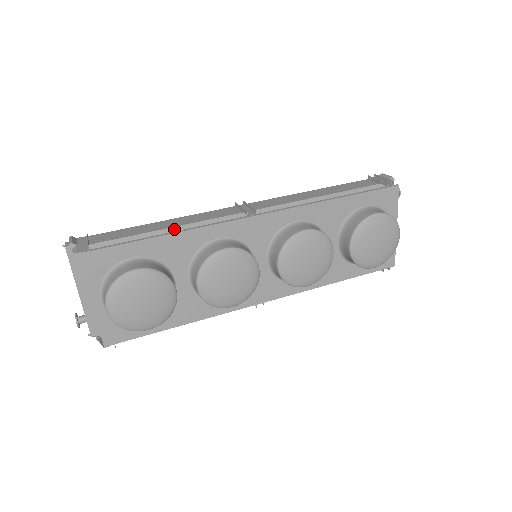
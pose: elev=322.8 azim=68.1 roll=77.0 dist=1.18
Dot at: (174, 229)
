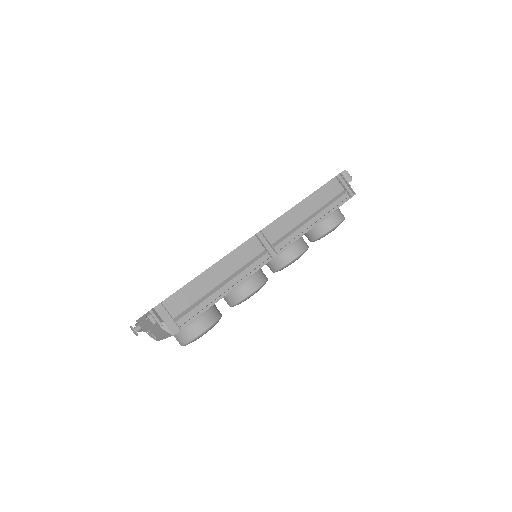
Dot at: (224, 282)
